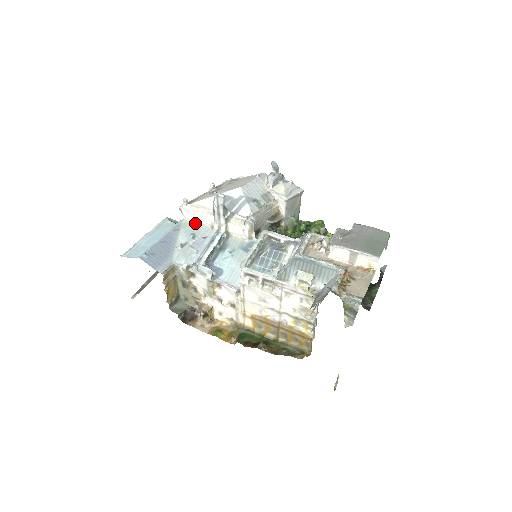
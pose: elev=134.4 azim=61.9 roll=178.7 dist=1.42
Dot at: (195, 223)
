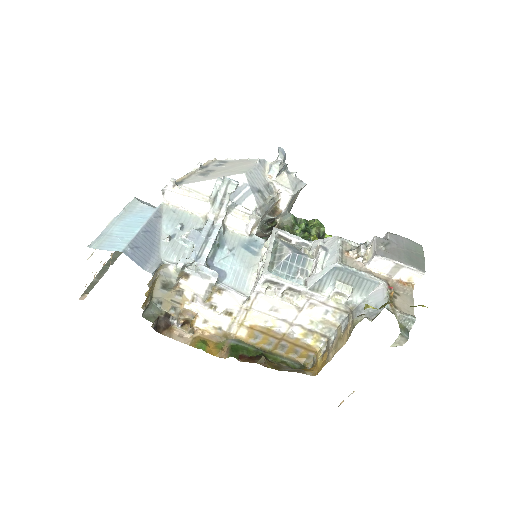
Dot at: (180, 210)
